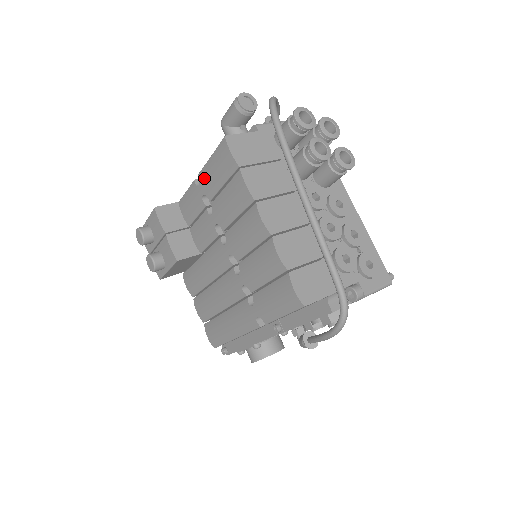
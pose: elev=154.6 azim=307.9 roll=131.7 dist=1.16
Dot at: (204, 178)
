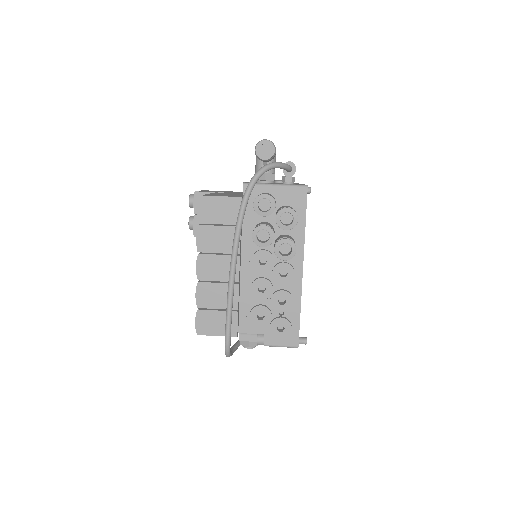
Dot at: occluded
